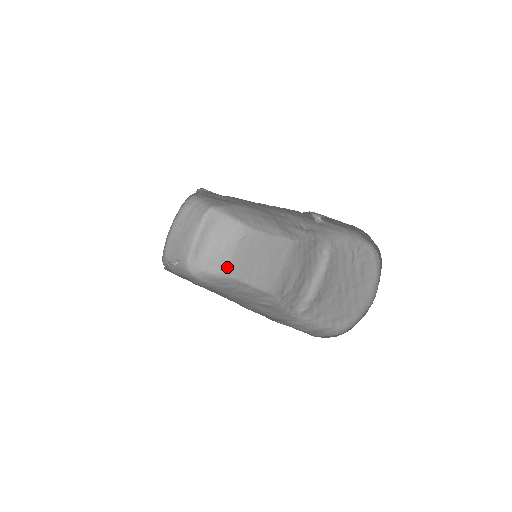
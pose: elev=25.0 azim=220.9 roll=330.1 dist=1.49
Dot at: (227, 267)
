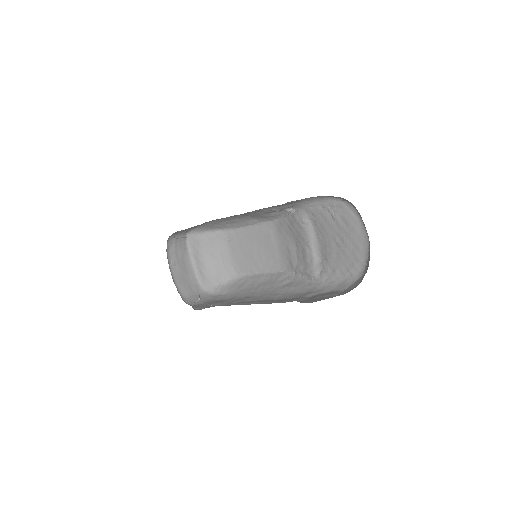
Dot at: (233, 270)
